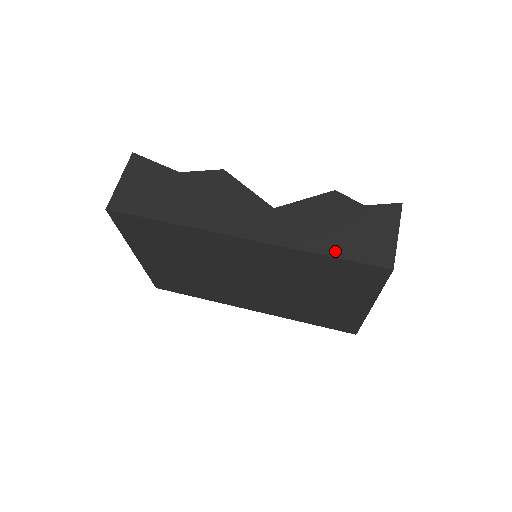
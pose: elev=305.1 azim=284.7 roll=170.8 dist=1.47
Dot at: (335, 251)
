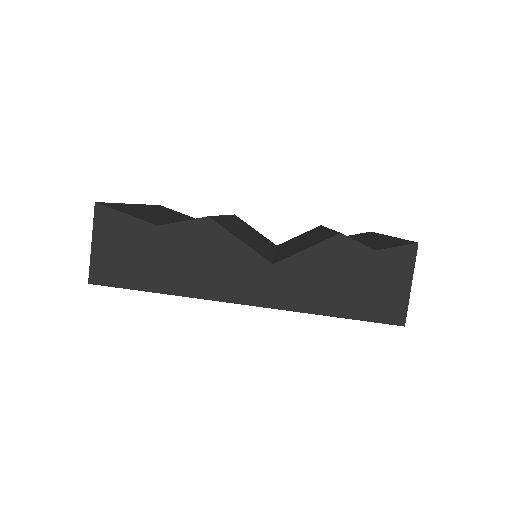
Dot at: (343, 311)
